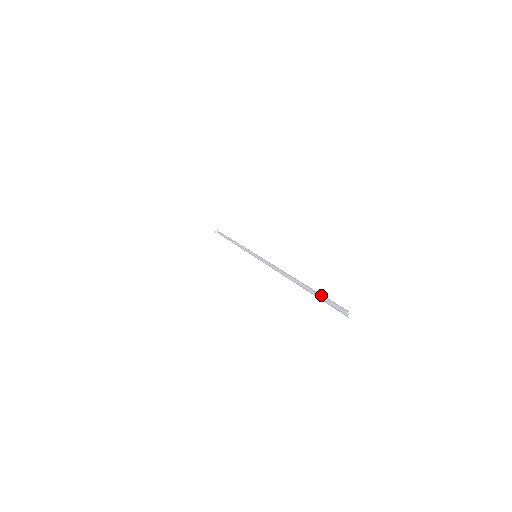
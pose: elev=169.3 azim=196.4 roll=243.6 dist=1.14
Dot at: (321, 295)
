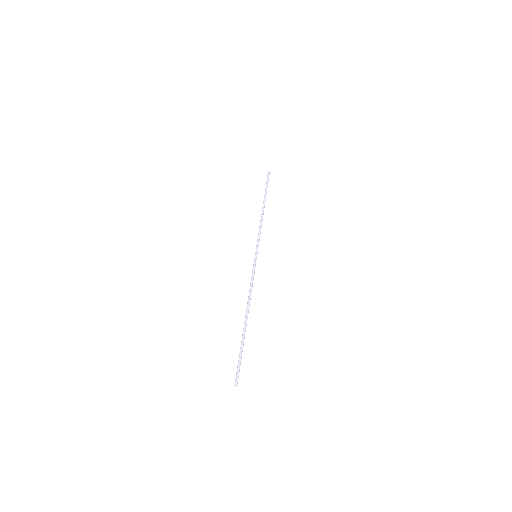
Dot at: (241, 354)
